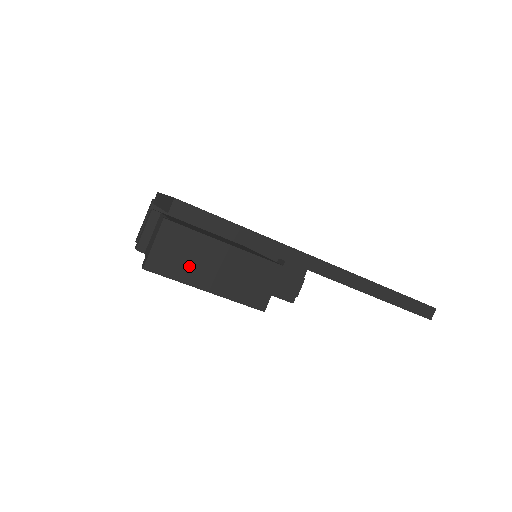
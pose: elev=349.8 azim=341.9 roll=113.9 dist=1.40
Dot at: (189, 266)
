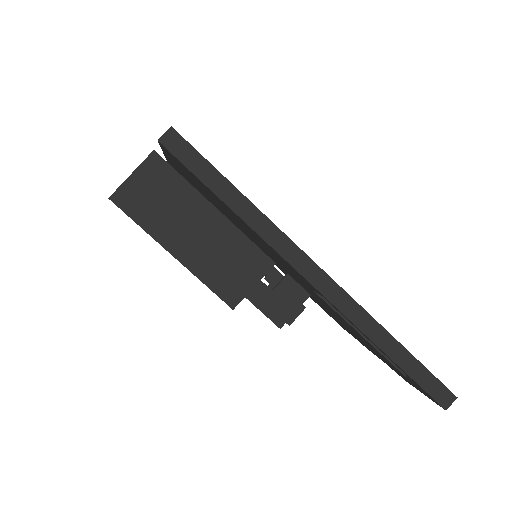
Dot at: (163, 216)
